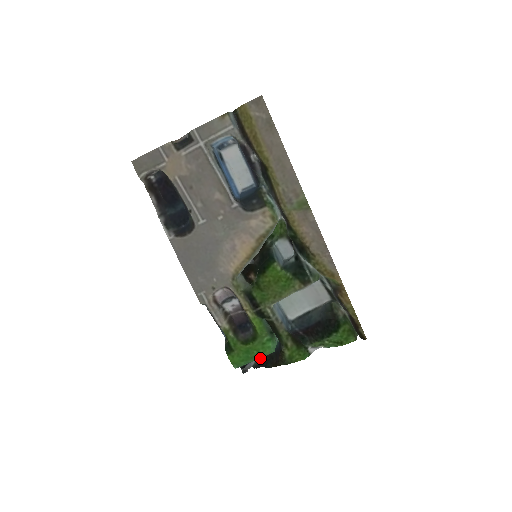
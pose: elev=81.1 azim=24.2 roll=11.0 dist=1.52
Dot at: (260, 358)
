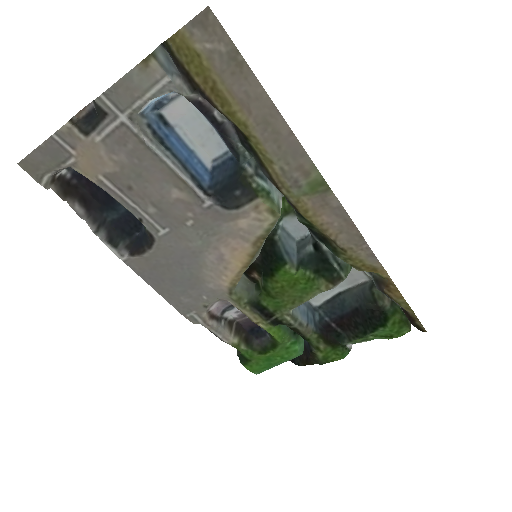
Dot at: occluded
